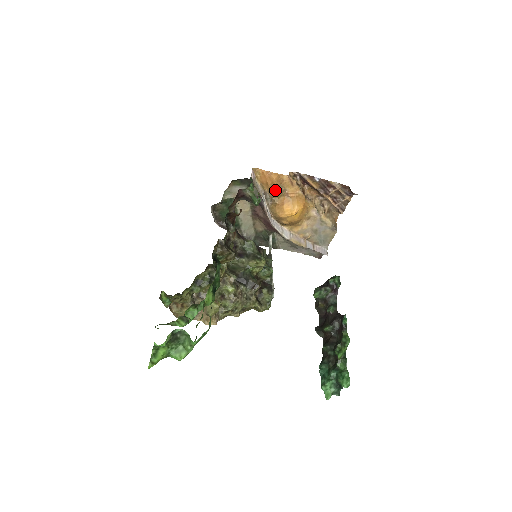
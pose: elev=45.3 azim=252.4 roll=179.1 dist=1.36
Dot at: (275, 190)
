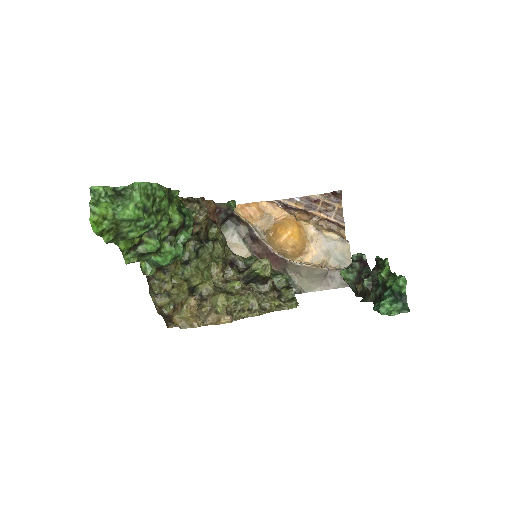
Dot at: (262, 221)
